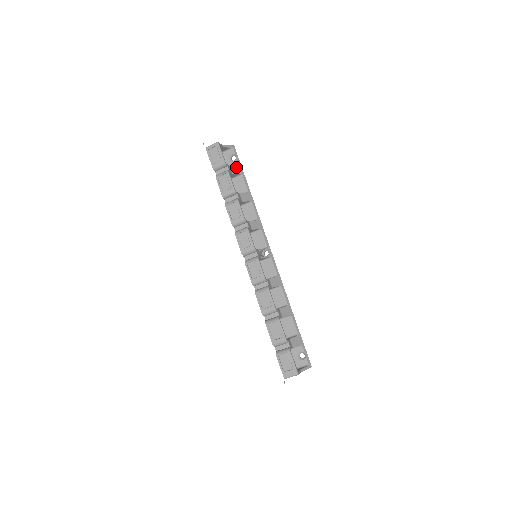
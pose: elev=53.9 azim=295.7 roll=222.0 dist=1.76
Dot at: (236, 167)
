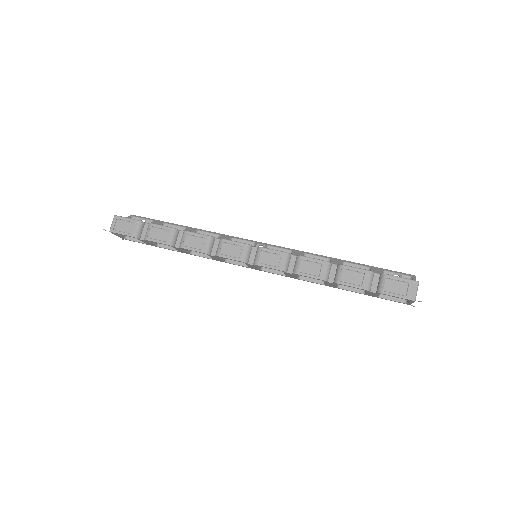
Dot at: occluded
